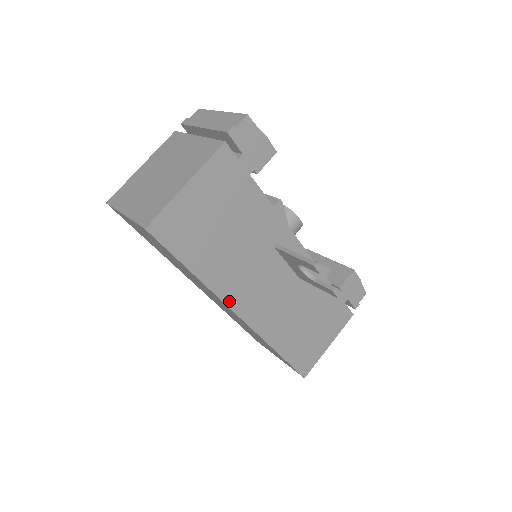
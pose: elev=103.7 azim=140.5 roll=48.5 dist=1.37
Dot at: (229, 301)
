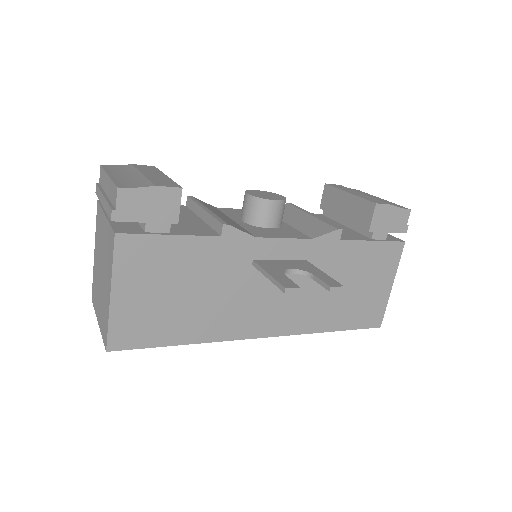
Dot at: (240, 335)
